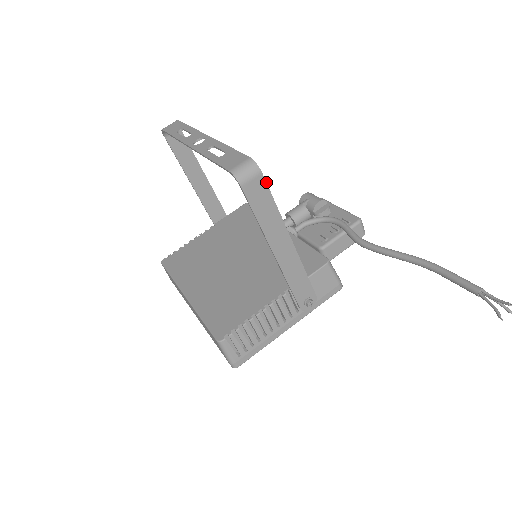
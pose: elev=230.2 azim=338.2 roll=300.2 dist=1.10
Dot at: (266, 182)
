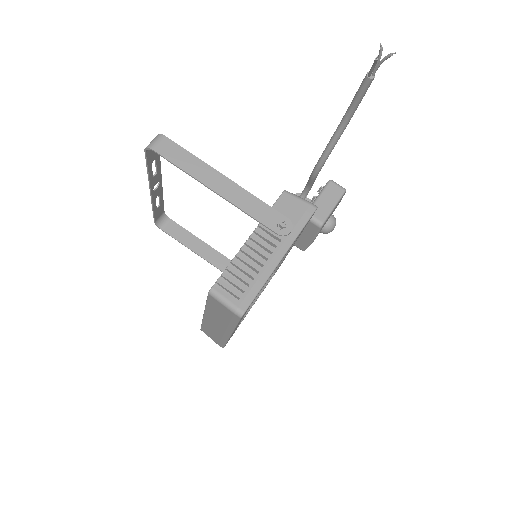
Dot at: (173, 141)
